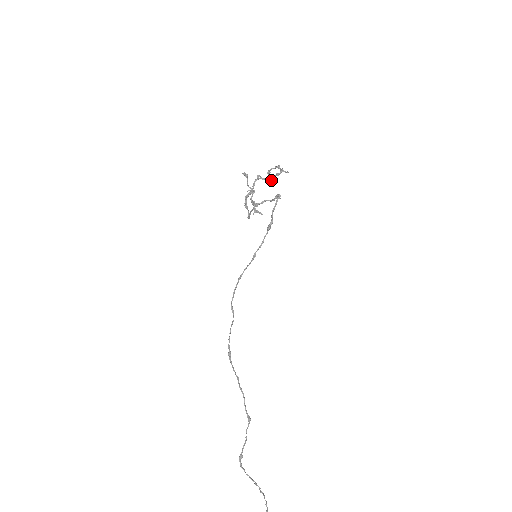
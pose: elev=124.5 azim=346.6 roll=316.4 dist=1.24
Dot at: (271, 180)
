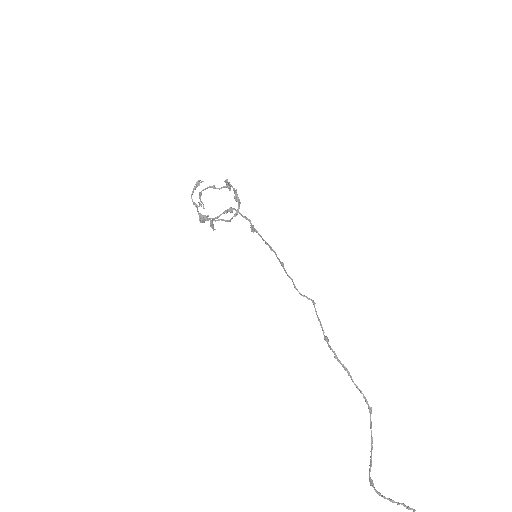
Dot at: (201, 202)
